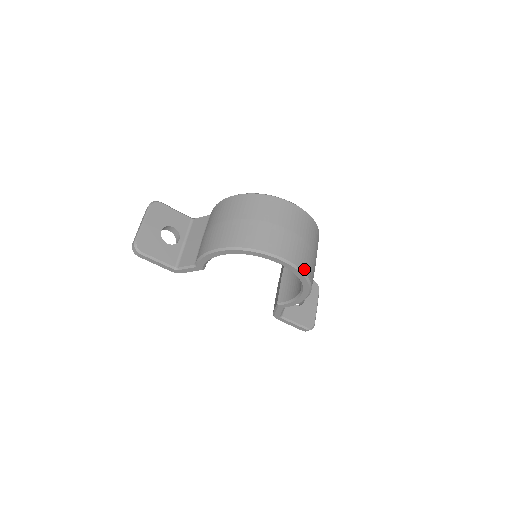
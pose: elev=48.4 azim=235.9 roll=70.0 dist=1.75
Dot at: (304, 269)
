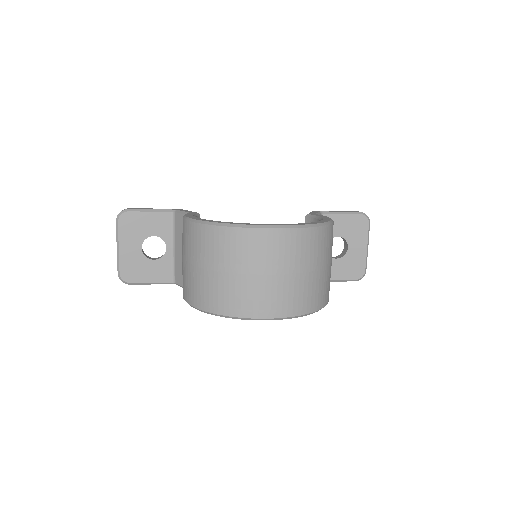
Dot at: (300, 311)
